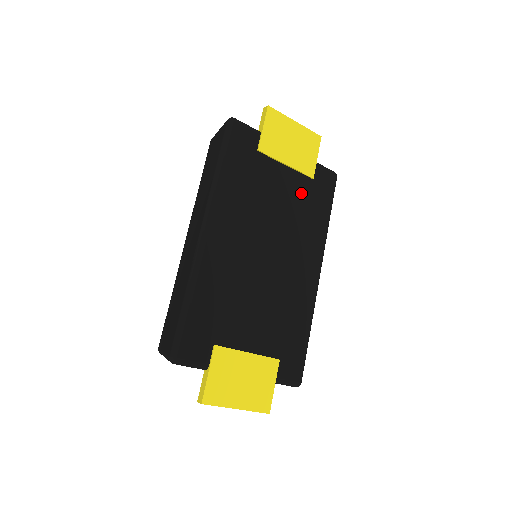
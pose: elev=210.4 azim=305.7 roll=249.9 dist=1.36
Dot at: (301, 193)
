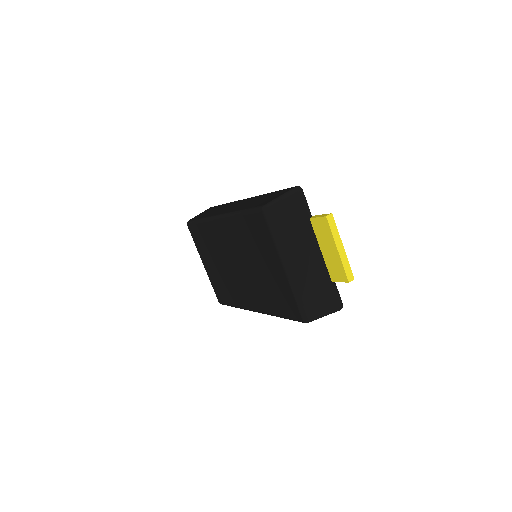
Dot at: occluded
